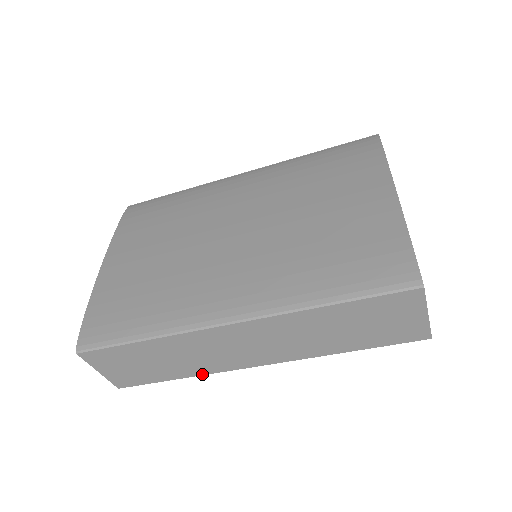
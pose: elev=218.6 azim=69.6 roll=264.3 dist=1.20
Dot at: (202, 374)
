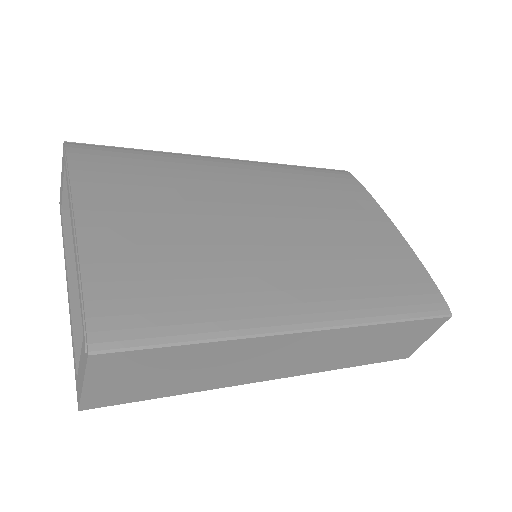
Dot at: (211, 388)
